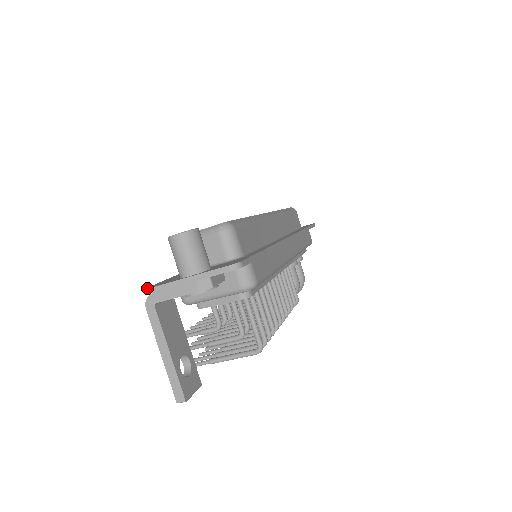
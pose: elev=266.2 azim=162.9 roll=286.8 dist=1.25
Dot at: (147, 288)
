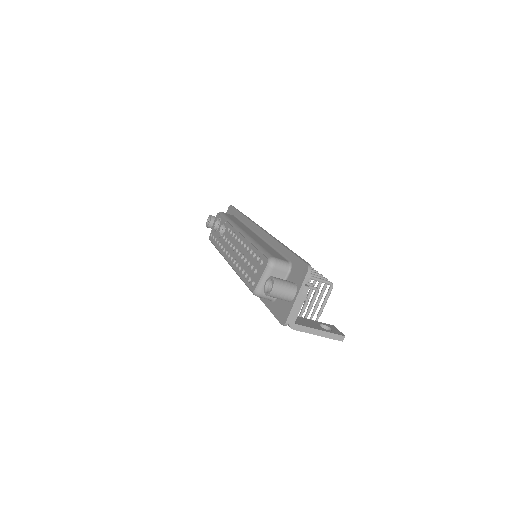
Dot at: (285, 323)
